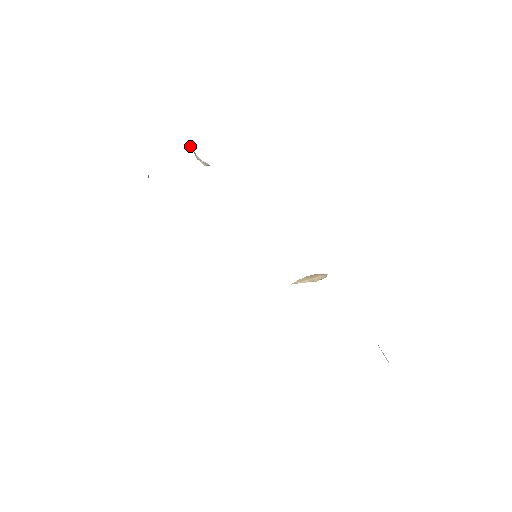
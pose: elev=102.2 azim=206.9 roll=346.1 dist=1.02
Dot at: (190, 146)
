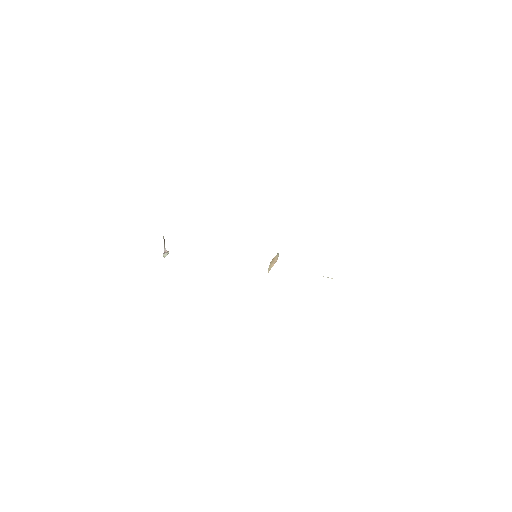
Dot at: (164, 240)
